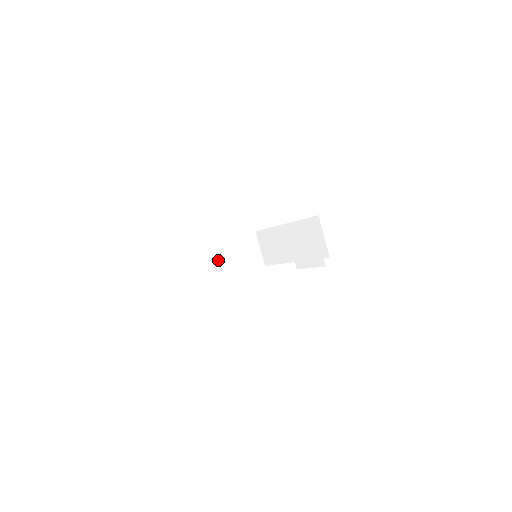
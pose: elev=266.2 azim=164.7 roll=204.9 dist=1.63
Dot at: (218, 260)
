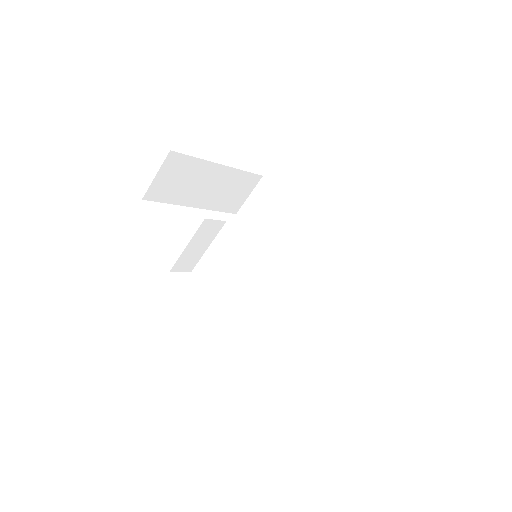
Dot at: (202, 183)
